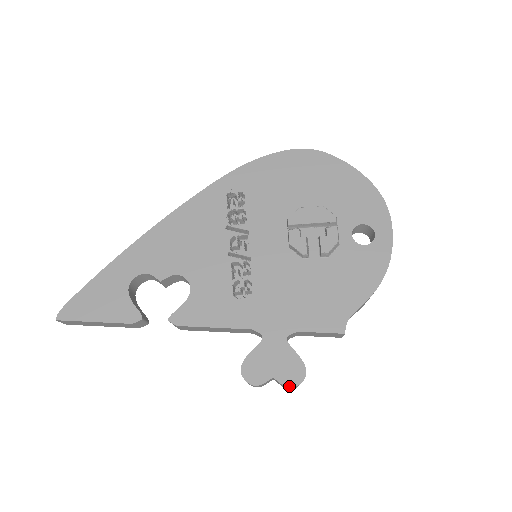
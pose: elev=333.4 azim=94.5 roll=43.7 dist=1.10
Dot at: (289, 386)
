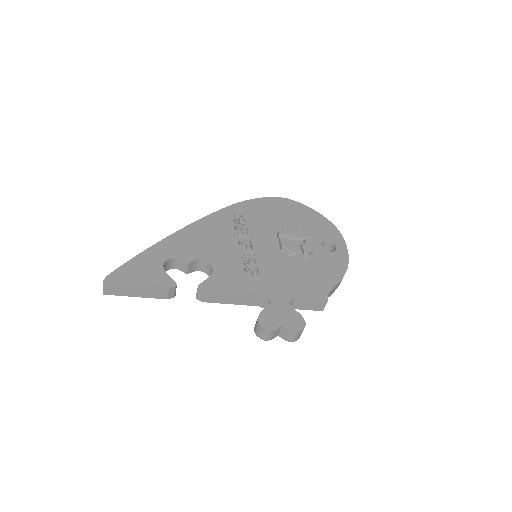
Dot at: (295, 331)
